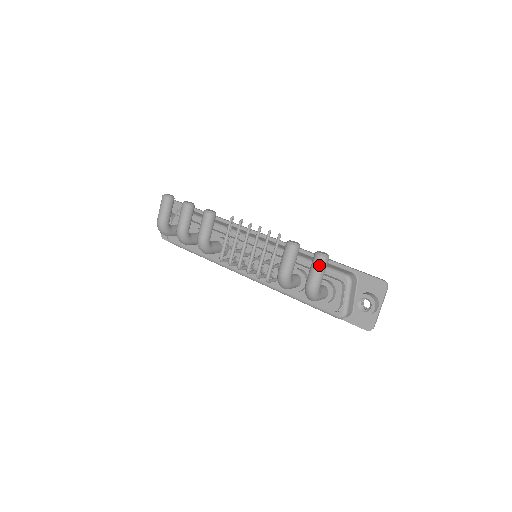
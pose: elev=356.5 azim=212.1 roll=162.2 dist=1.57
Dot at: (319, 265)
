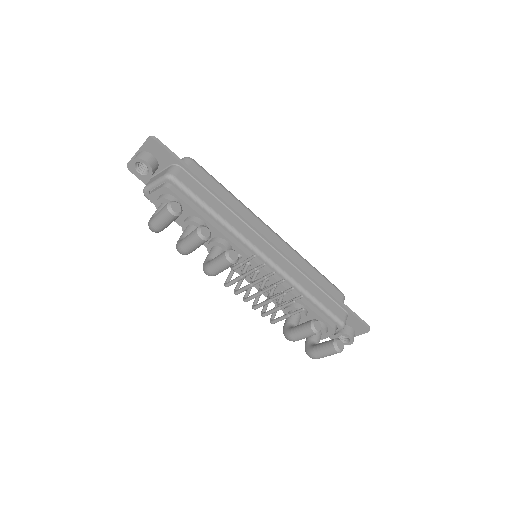
Dot at: (332, 354)
